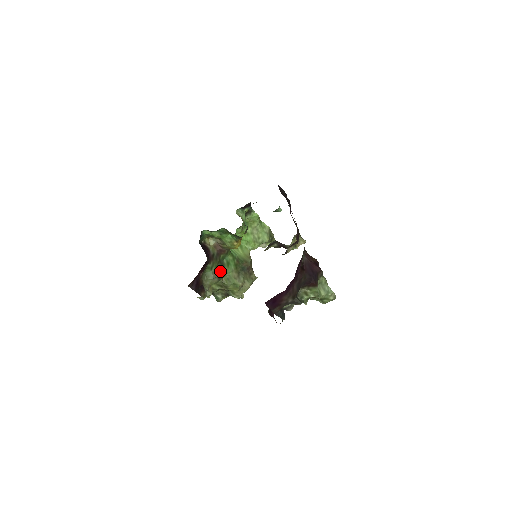
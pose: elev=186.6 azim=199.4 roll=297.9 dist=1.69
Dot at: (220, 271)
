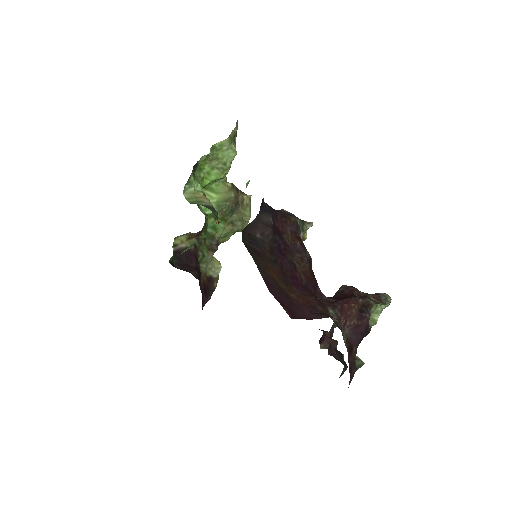
Dot at: (213, 245)
